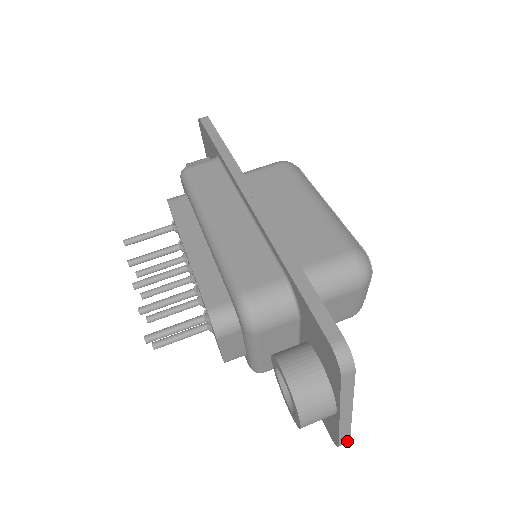
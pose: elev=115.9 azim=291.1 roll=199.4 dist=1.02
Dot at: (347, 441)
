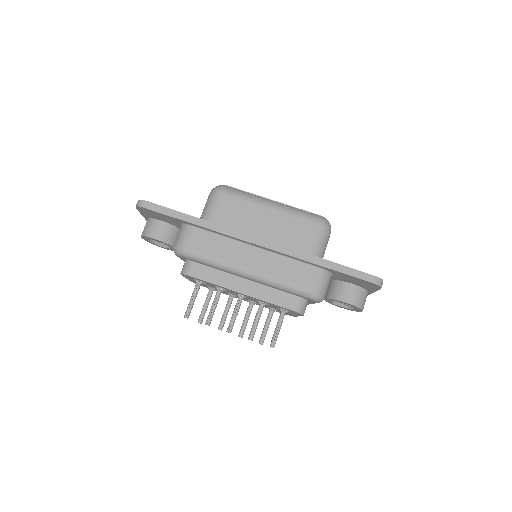
Dot at: occluded
